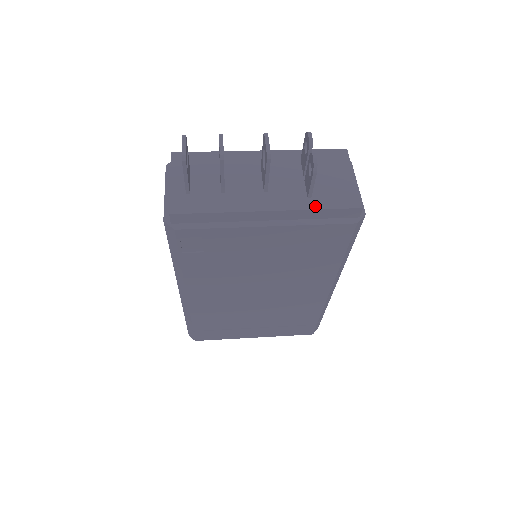
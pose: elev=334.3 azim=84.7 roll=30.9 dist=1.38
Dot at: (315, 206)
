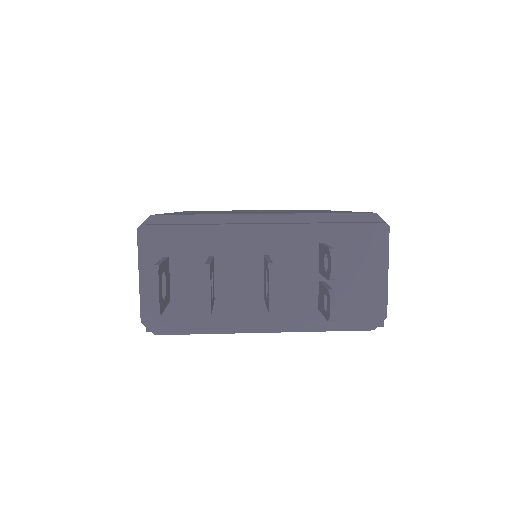
Dot at: (325, 323)
